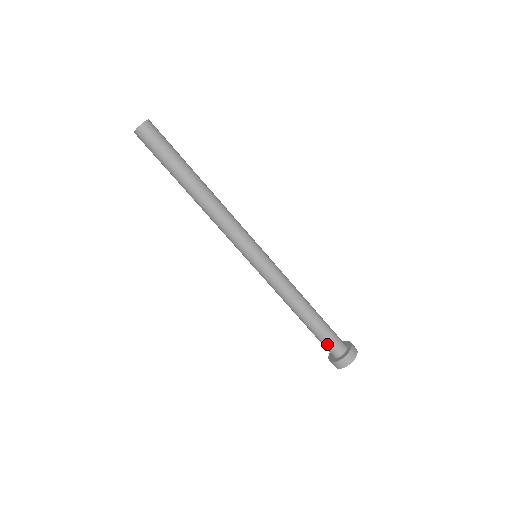
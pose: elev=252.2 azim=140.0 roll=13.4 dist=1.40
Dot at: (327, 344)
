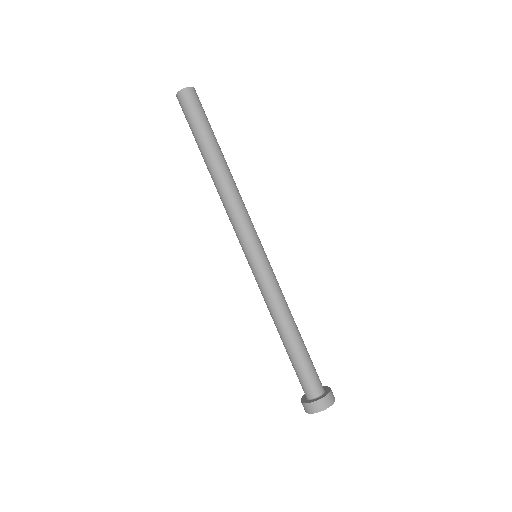
Dot at: (306, 378)
